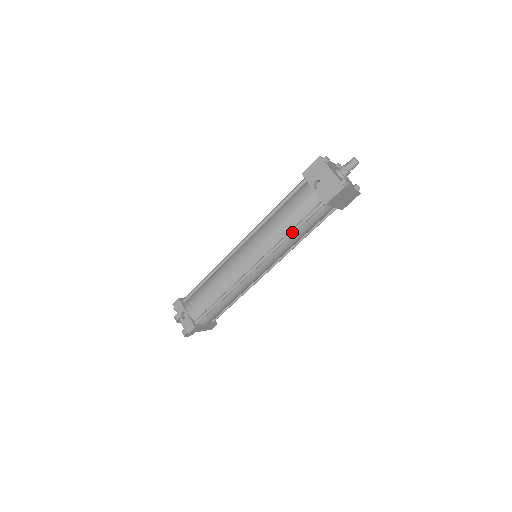
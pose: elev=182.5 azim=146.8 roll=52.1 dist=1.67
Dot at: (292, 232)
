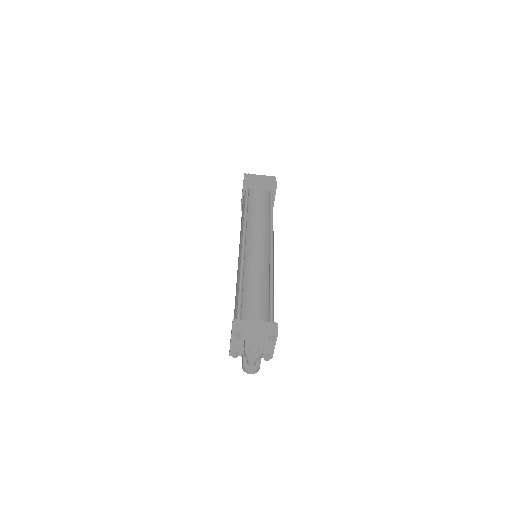
Dot at: (244, 211)
